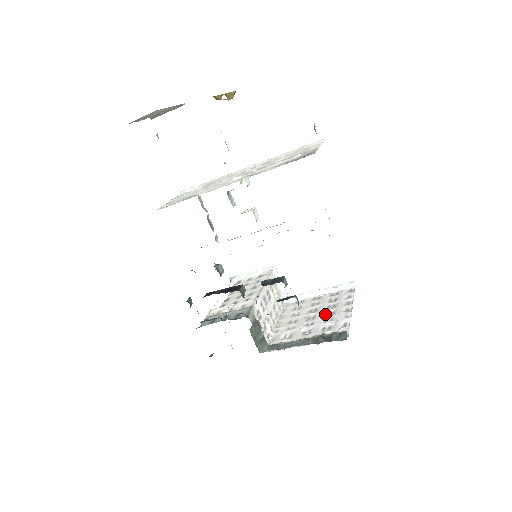
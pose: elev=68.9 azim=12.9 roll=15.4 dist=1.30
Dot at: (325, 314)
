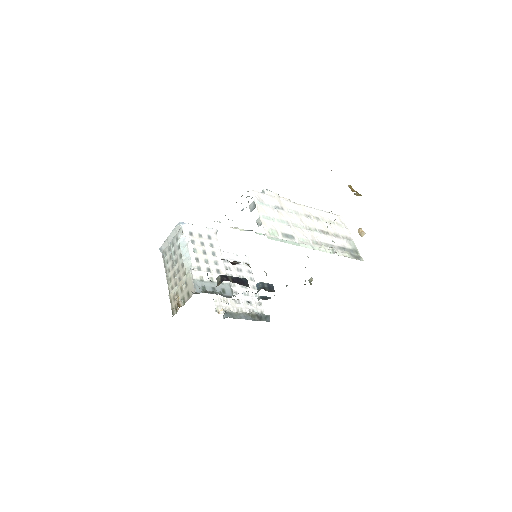
Dot at: (241, 285)
